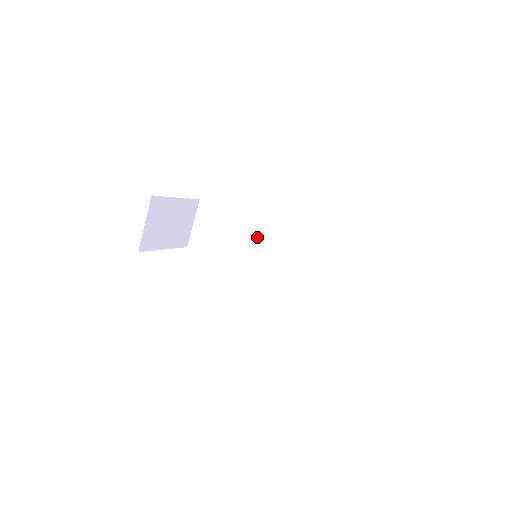
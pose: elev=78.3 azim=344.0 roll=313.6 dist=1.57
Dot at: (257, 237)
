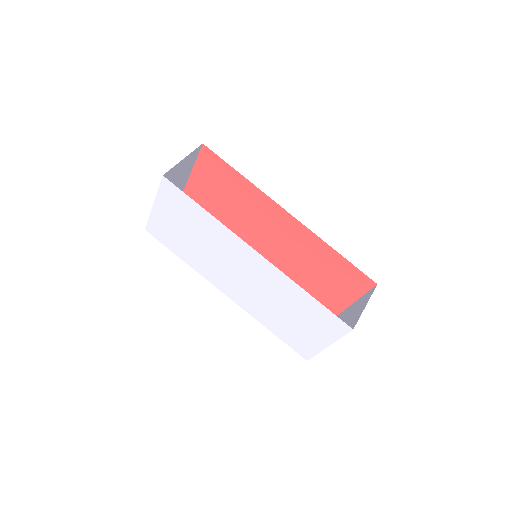
Dot at: occluded
